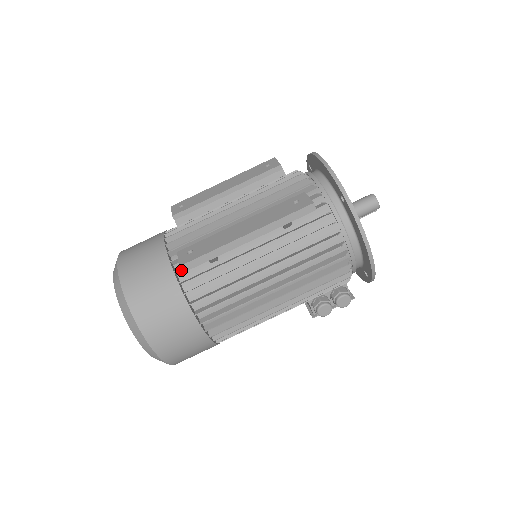
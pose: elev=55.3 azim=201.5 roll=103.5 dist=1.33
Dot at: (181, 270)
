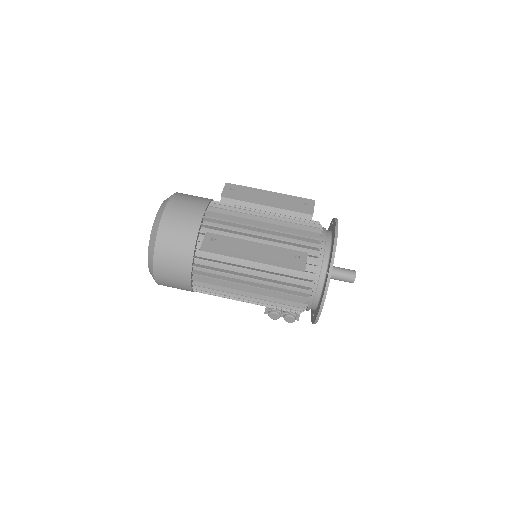
Dot at: (200, 248)
